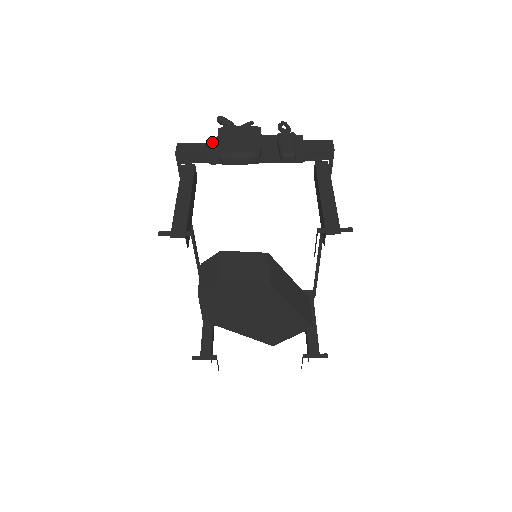
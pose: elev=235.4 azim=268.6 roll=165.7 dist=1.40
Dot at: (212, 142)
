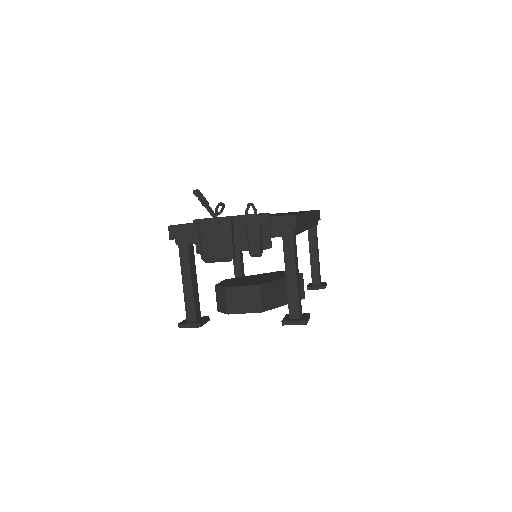
Dot at: (195, 228)
